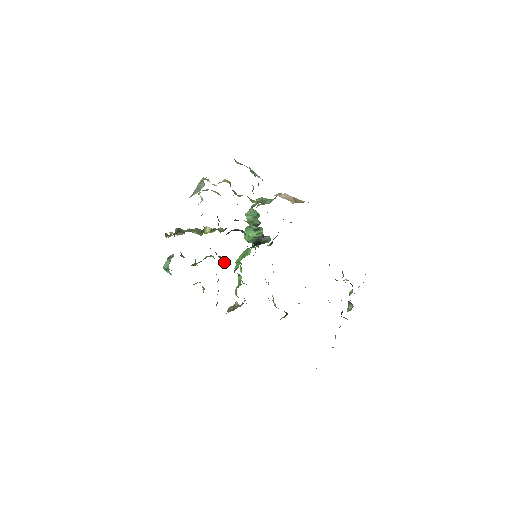
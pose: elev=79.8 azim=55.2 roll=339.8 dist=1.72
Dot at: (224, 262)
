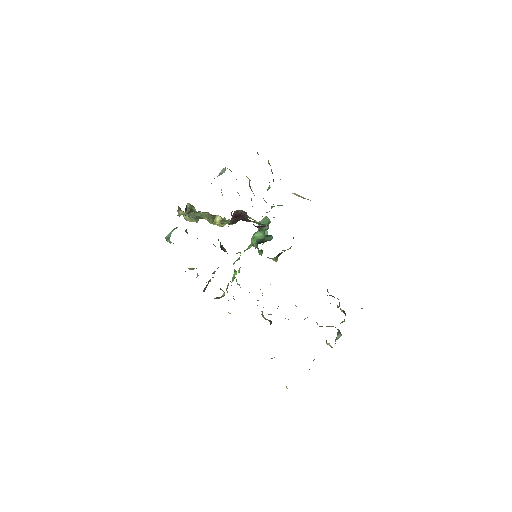
Dot at: (223, 249)
